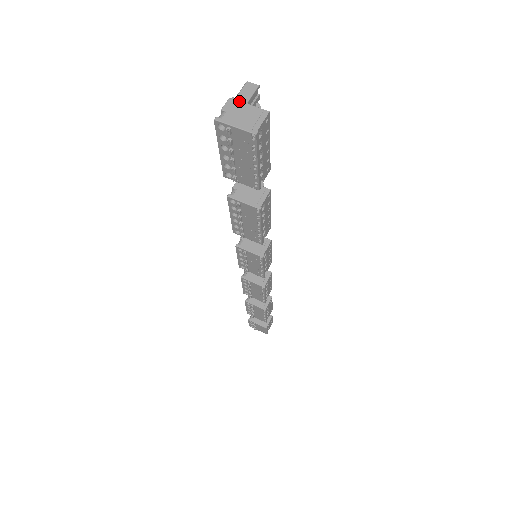
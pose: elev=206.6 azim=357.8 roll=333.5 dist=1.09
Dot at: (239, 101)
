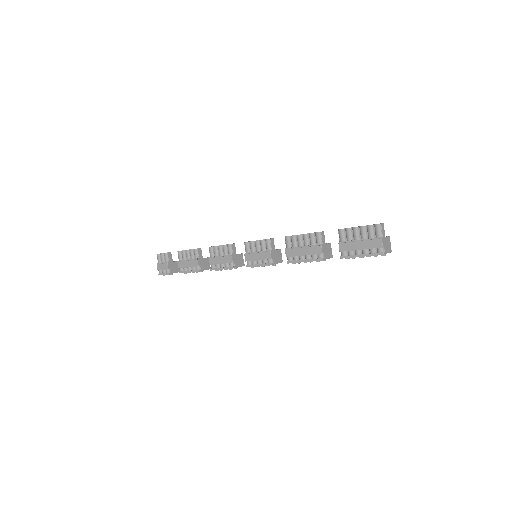
Dot at: (384, 238)
